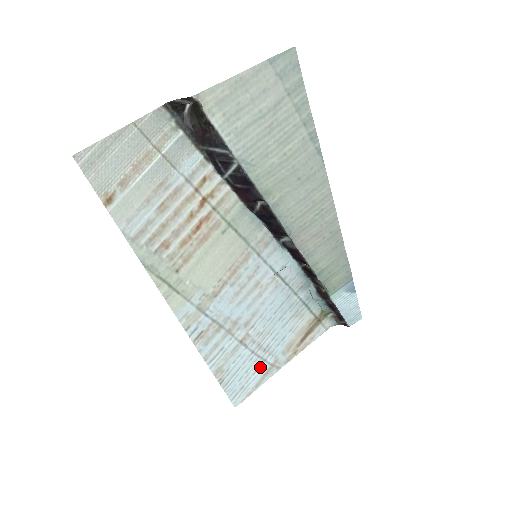
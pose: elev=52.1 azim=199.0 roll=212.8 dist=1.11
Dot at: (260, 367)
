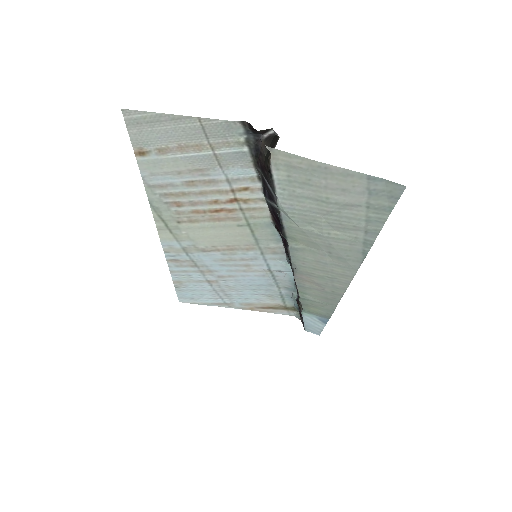
Dot at: (215, 299)
